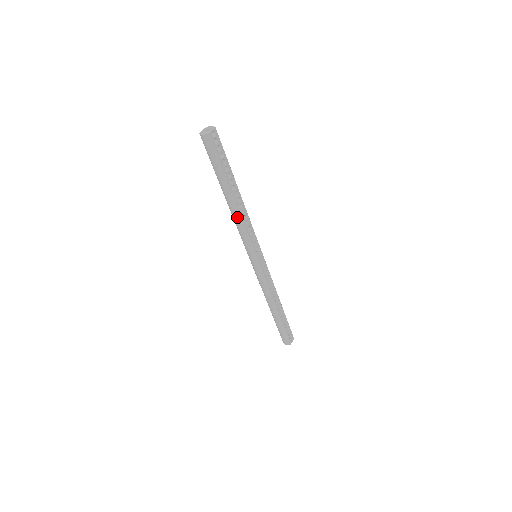
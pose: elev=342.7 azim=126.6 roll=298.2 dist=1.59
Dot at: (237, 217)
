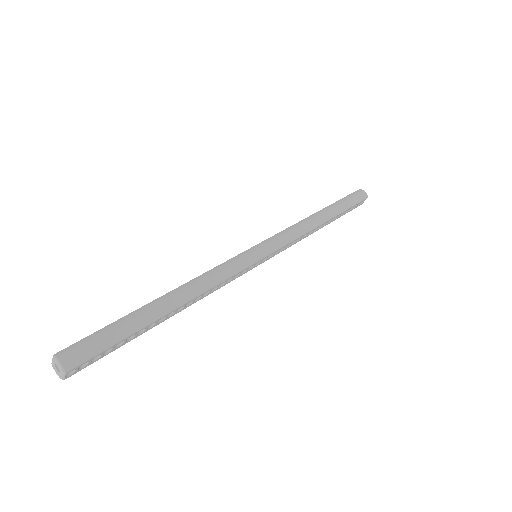
Dot at: occluded
